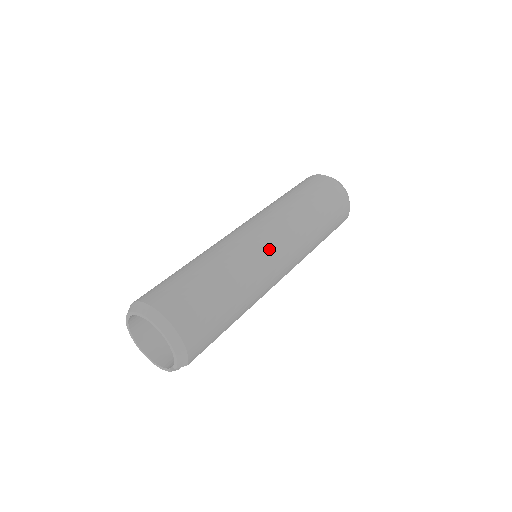
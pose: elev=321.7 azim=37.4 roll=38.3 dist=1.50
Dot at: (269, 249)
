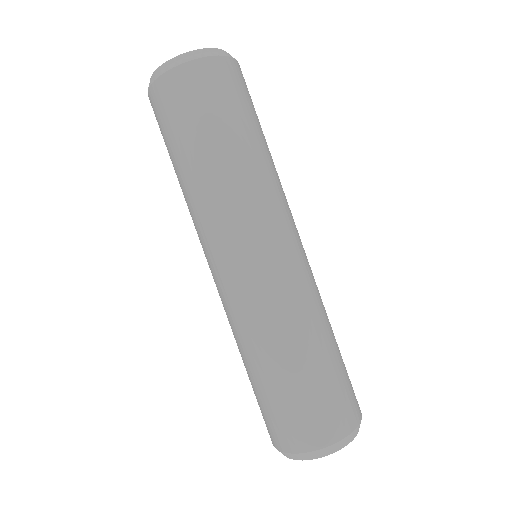
Dot at: occluded
